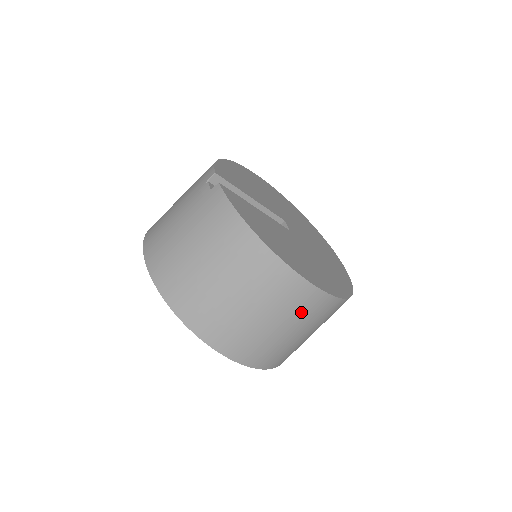
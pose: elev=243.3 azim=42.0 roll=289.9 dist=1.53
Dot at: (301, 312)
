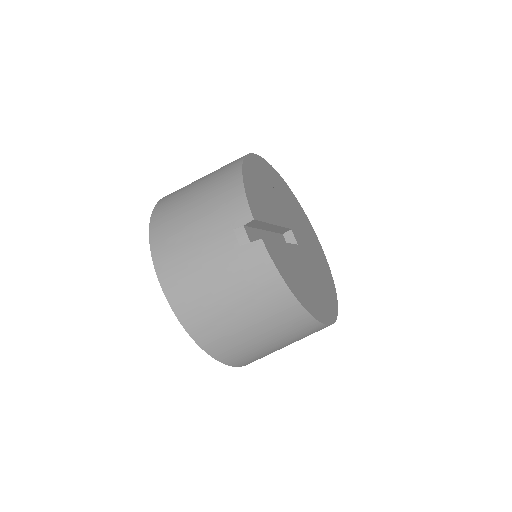
Dot at: occluded
